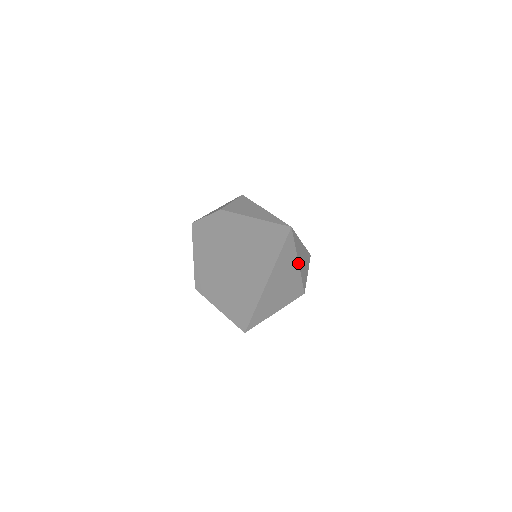
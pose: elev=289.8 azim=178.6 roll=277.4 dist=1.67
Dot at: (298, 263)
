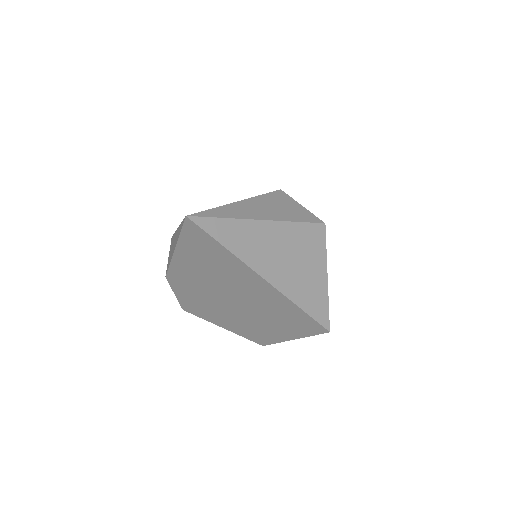
Dot at: (262, 221)
